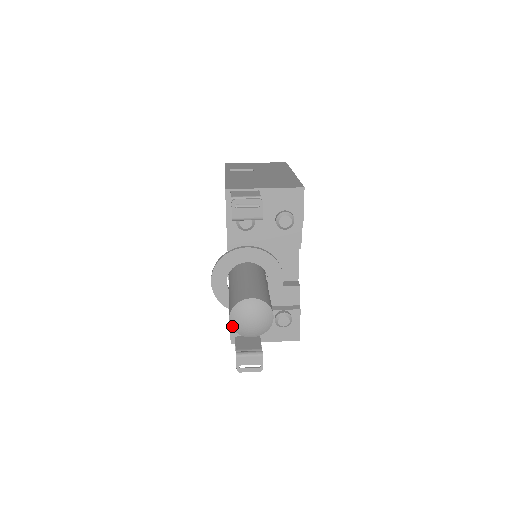
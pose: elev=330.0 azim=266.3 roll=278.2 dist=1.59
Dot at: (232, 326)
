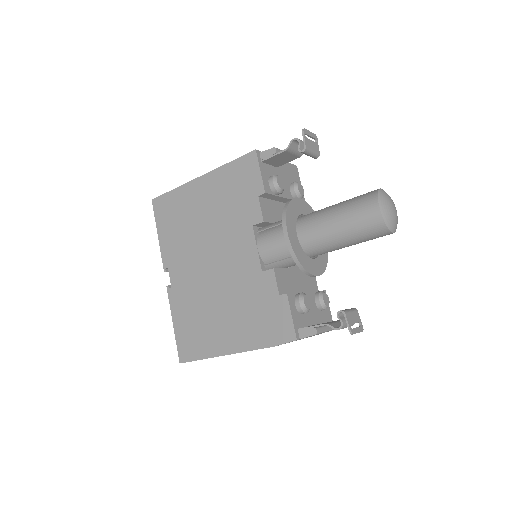
Dot at: (383, 216)
